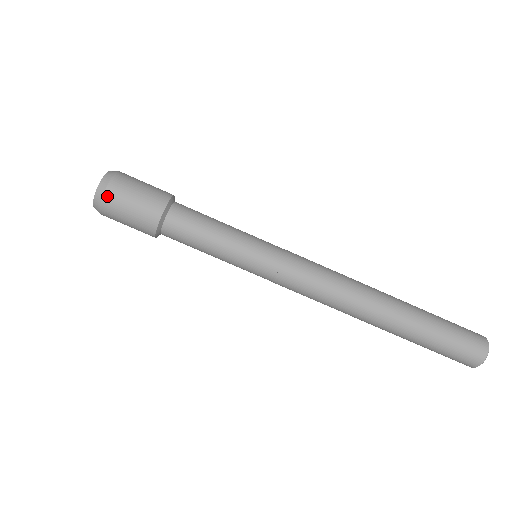
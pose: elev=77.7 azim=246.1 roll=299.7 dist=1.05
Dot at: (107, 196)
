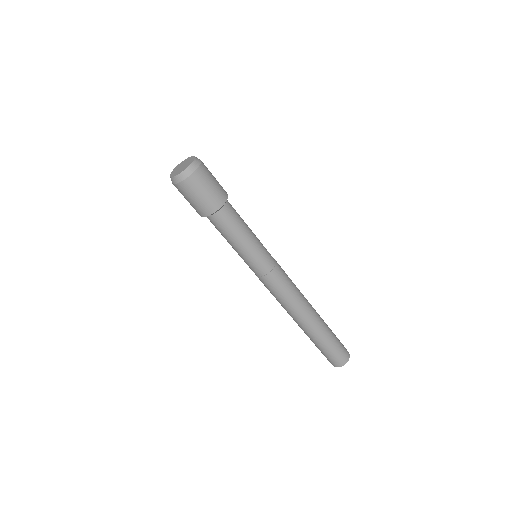
Dot at: (193, 177)
